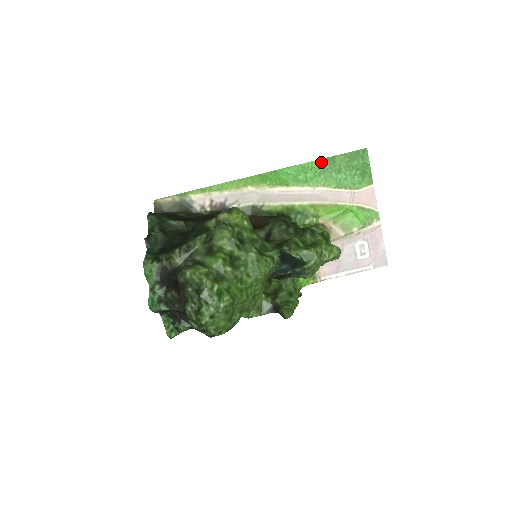
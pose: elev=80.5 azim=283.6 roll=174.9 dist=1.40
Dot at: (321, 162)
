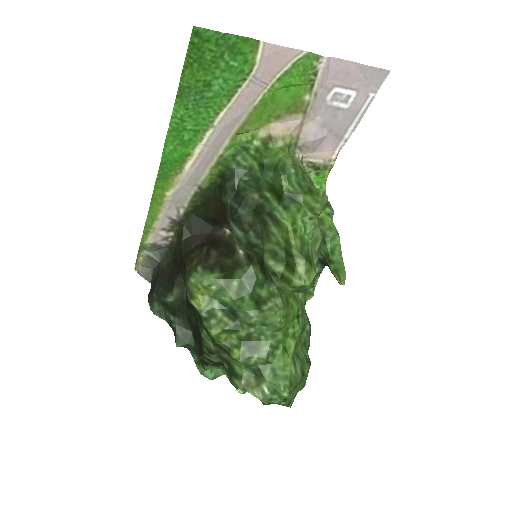
Dot at: (179, 105)
